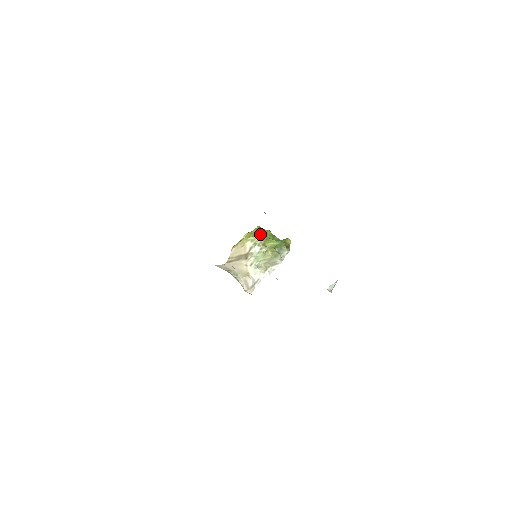
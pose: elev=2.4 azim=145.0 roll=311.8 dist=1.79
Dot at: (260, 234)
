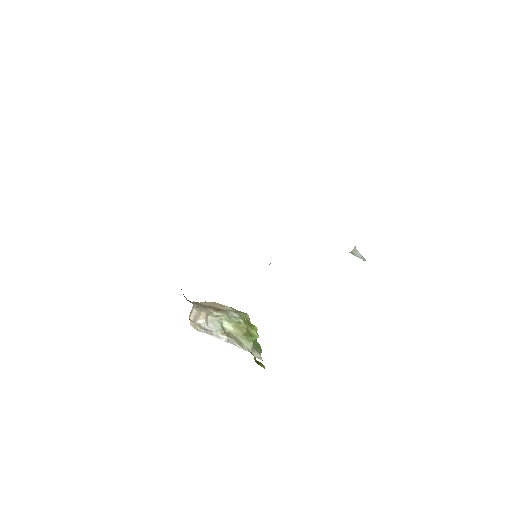
Dot at: occluded
